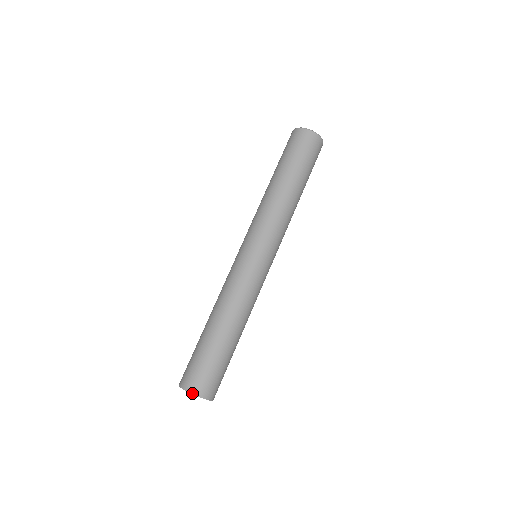
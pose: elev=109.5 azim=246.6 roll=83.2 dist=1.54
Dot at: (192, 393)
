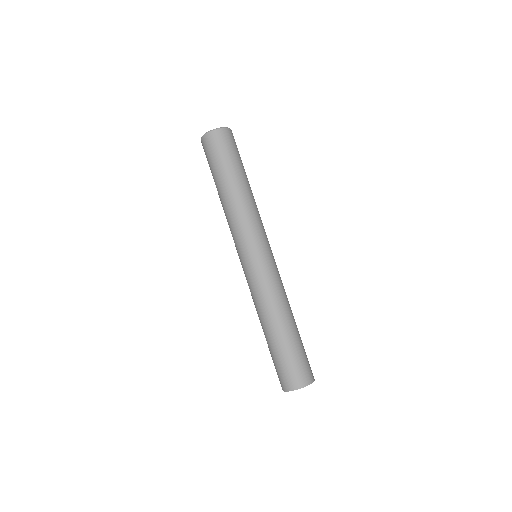
Dot at: occluded
